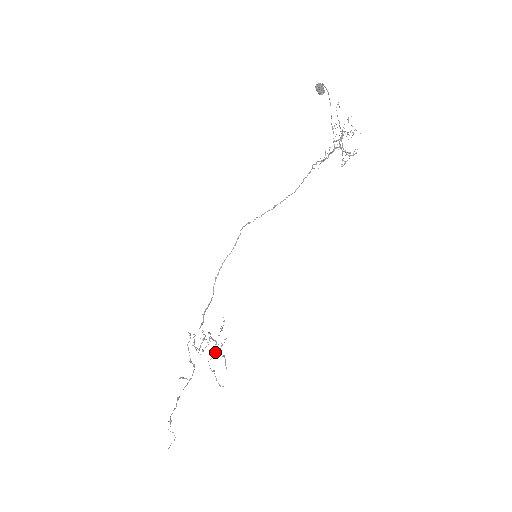
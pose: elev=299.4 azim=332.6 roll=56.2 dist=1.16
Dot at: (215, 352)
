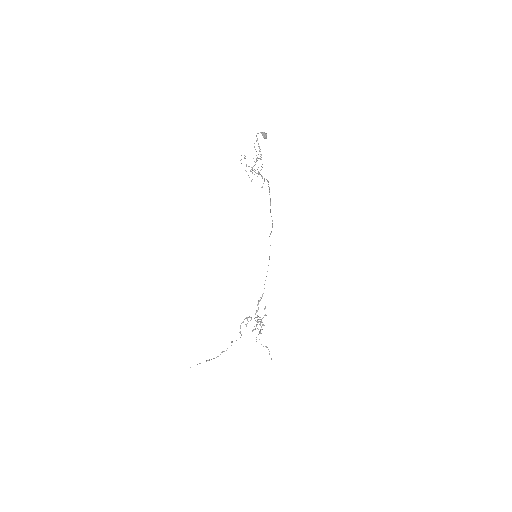
Dot at: occluded
